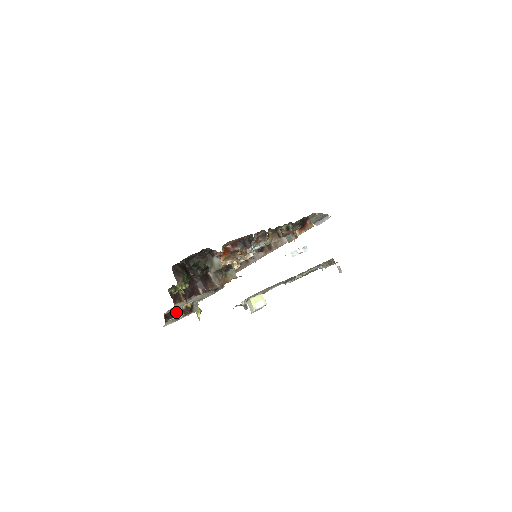
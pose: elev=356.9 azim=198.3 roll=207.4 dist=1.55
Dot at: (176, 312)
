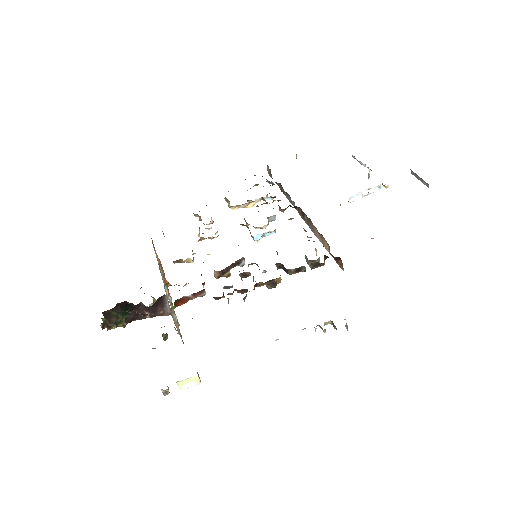
Dot at: occluded
